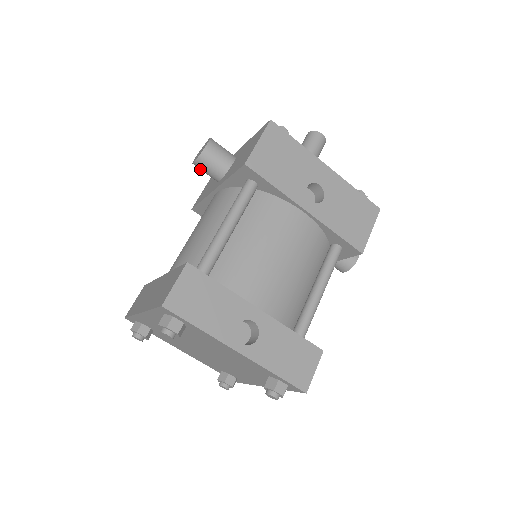
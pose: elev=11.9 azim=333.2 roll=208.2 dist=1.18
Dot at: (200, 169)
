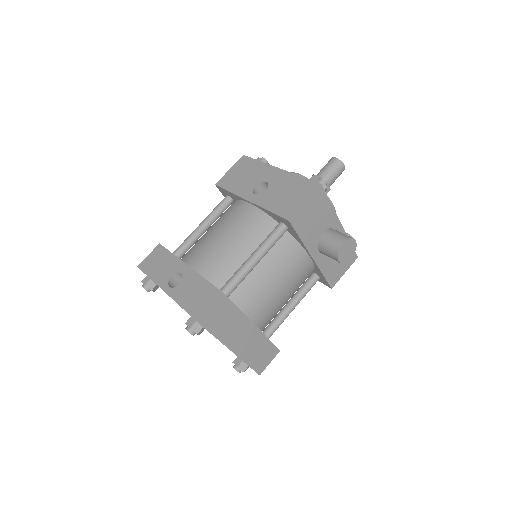
Dot at: occluded
